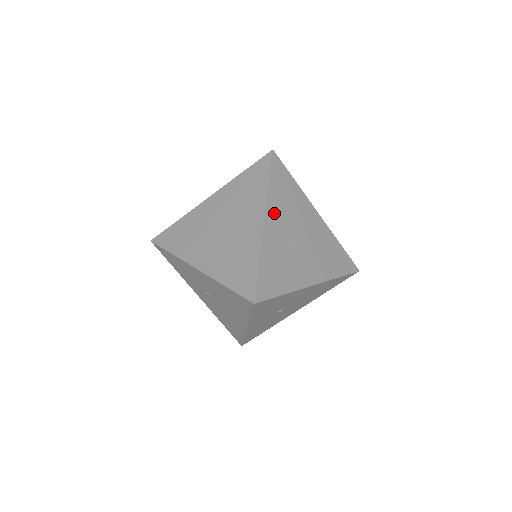
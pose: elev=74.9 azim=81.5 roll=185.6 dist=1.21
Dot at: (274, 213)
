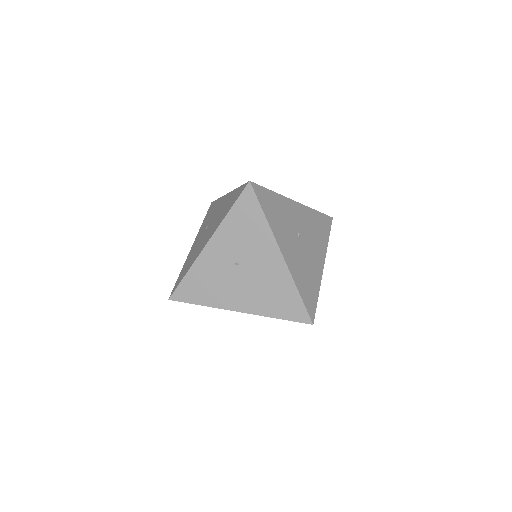
Dot at: (304, 213)
